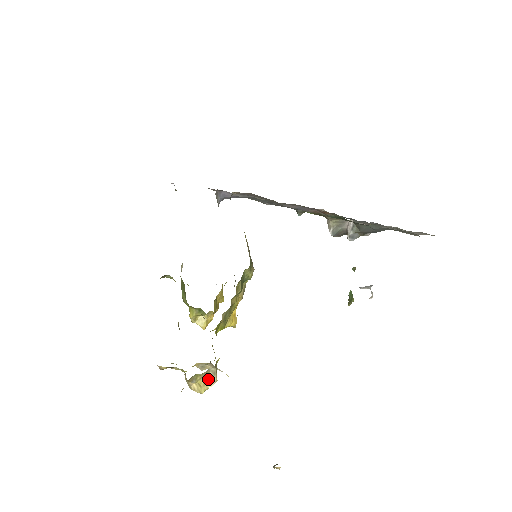
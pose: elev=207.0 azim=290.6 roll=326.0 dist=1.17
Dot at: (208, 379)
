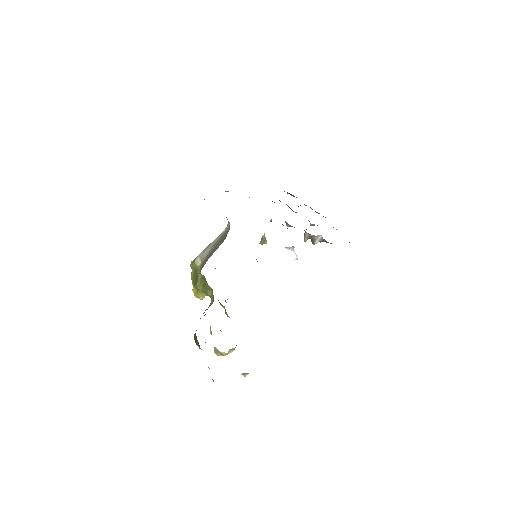
Dot at: (232, 350)
